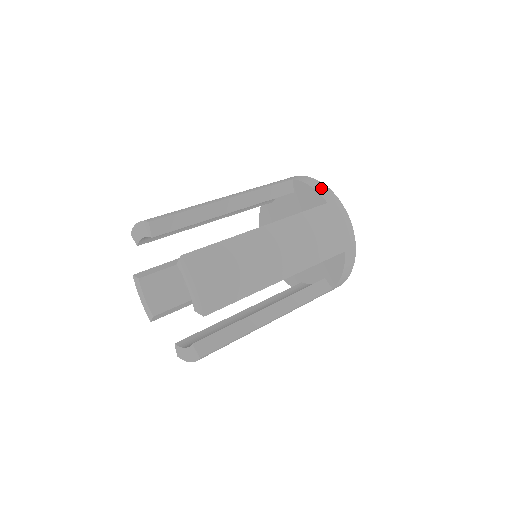
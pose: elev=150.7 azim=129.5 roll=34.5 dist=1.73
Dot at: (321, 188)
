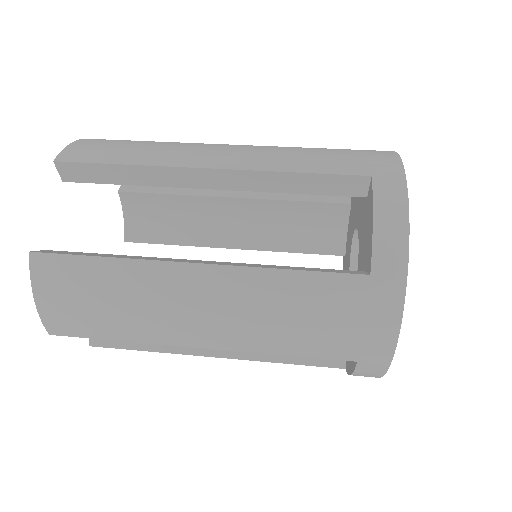
Dot at: (390, 235)
